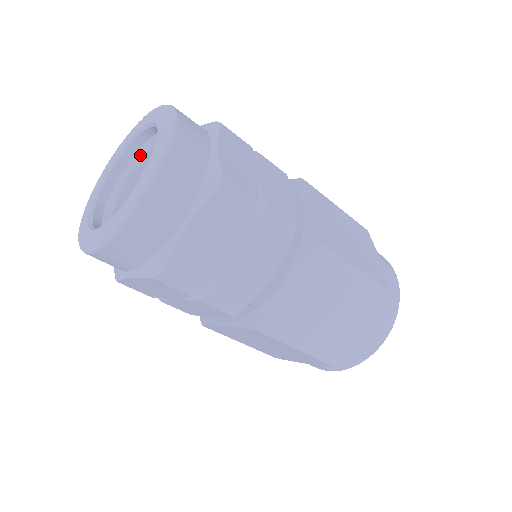
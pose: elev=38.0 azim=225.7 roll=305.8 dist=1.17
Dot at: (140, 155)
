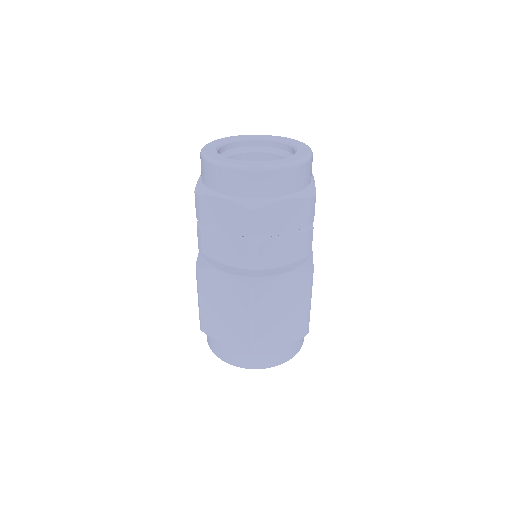
Dot at: (256, 149)
